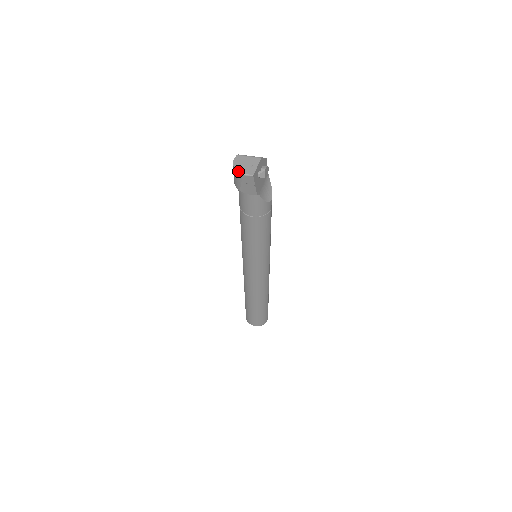
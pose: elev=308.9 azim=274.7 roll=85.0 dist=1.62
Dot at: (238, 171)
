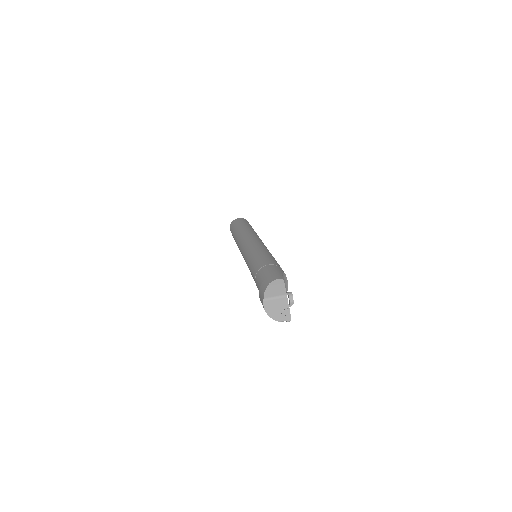
Dot at: (276, 320)
